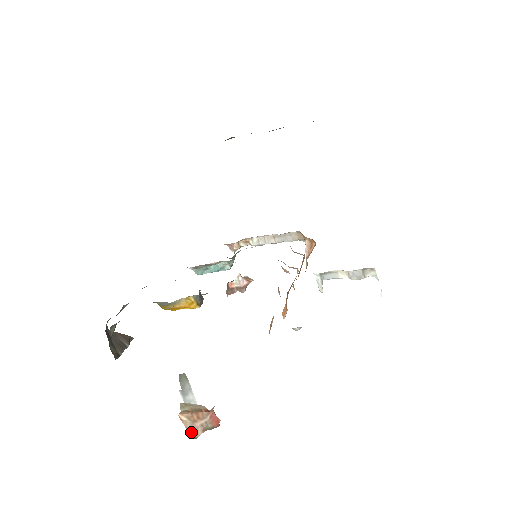
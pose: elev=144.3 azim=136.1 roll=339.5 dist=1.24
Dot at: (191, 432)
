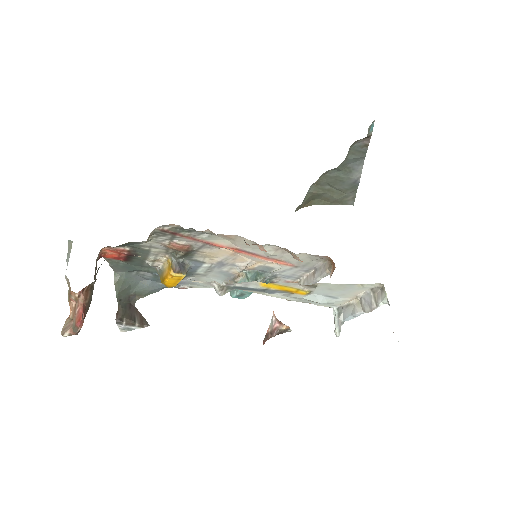
Dot at: (64, 328)
